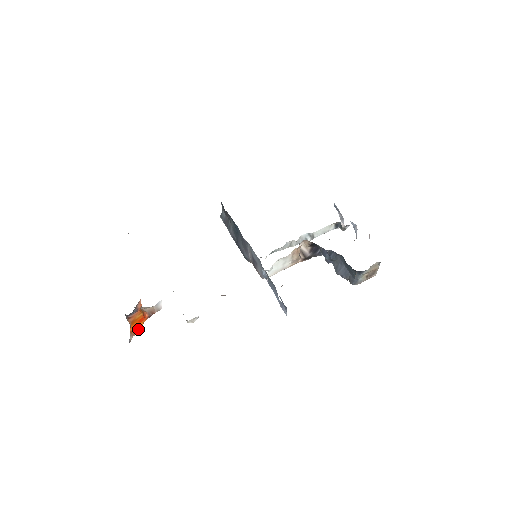
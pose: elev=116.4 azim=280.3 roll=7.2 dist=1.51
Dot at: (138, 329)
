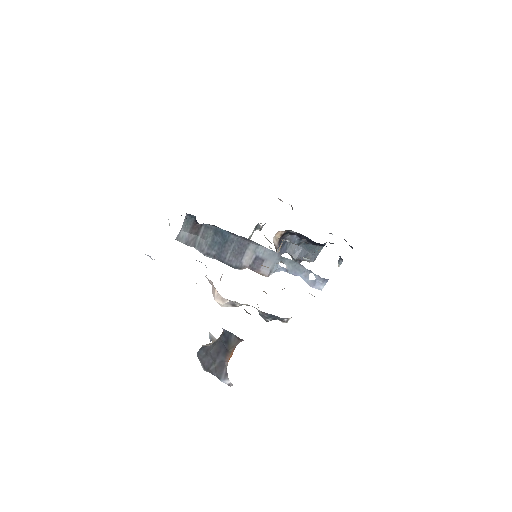
Dot at: occluded
